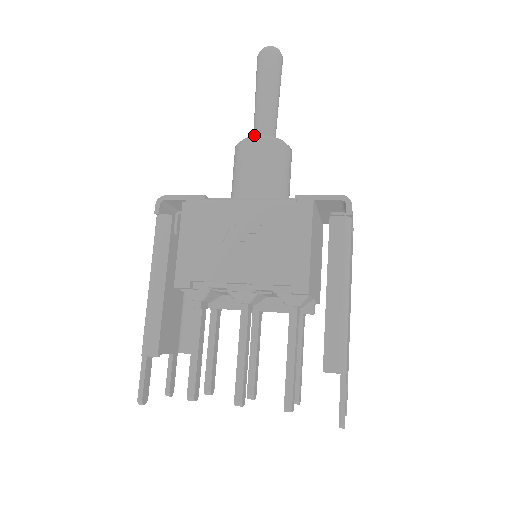
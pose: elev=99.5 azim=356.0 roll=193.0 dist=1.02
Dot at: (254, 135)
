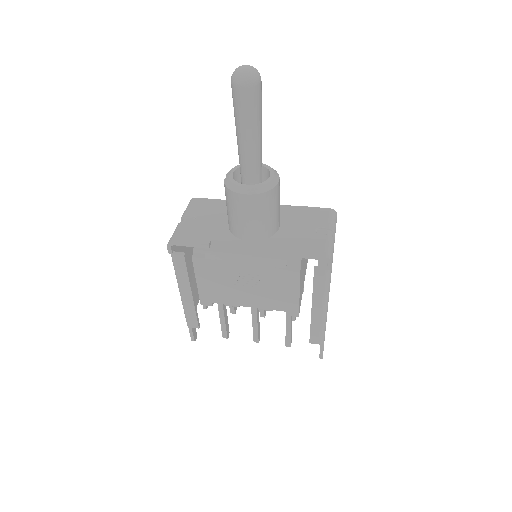
Dot at: (241, 171)
